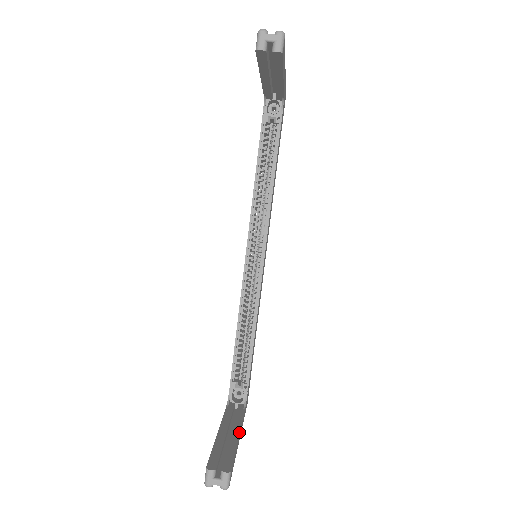
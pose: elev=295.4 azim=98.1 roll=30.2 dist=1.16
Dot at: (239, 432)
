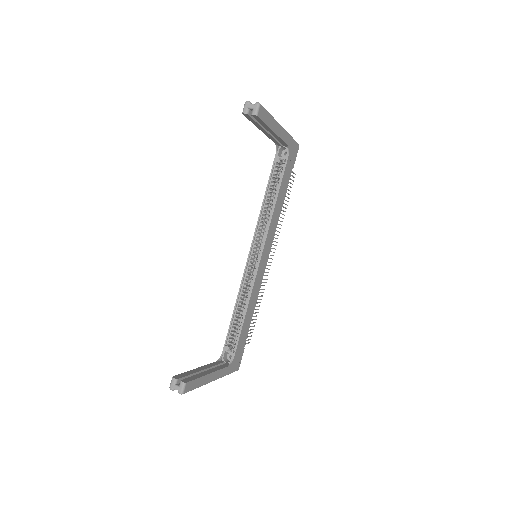
Dot at: (211, 372)
